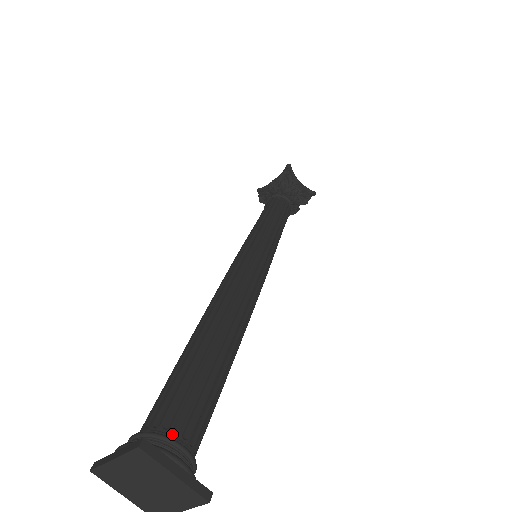
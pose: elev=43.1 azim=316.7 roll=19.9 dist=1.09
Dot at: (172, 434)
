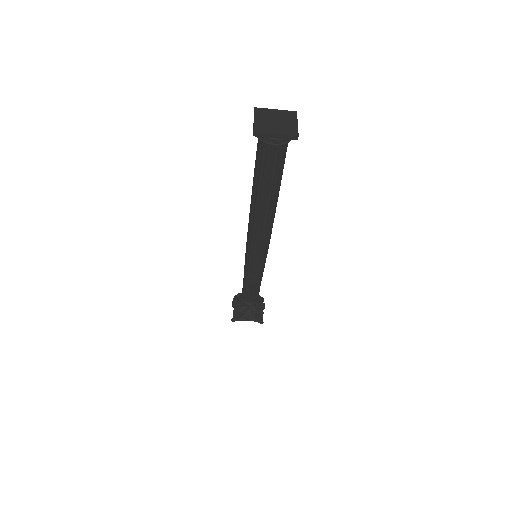
Dot at: occluded
